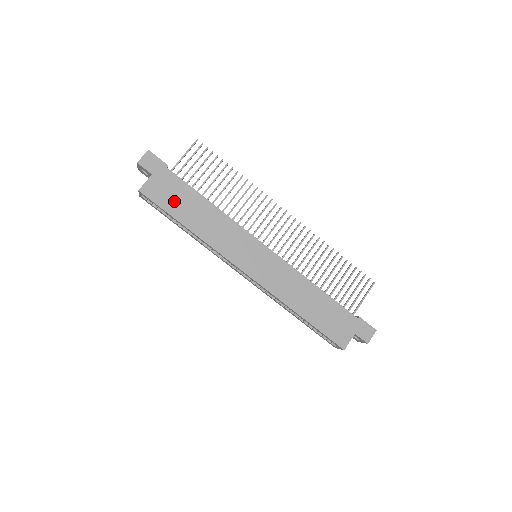
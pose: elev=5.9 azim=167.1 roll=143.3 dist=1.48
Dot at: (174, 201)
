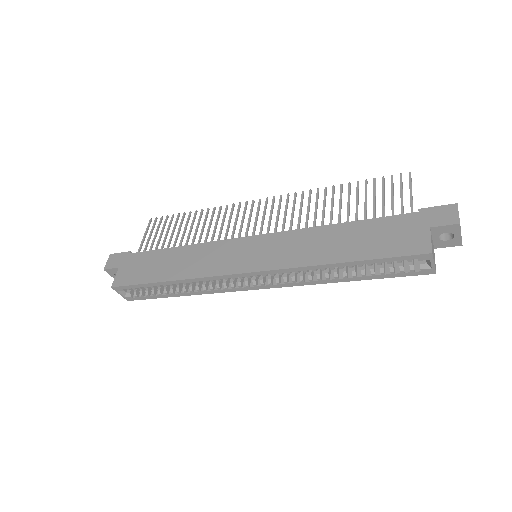
Dot at: (145, 271)
